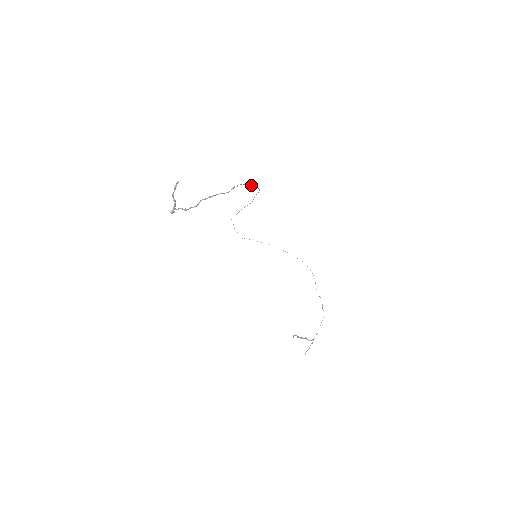
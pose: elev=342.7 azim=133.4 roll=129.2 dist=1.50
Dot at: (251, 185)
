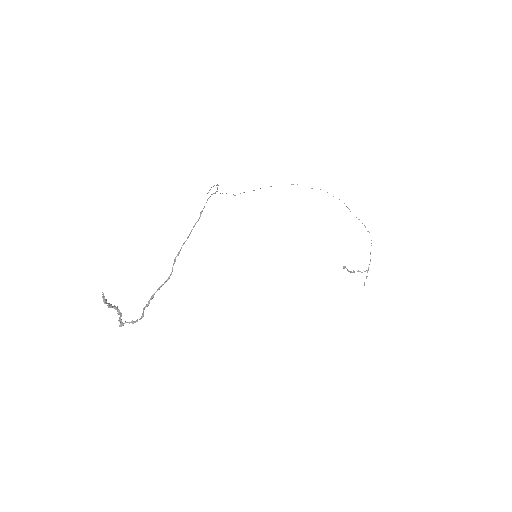
Dot at: occluded
